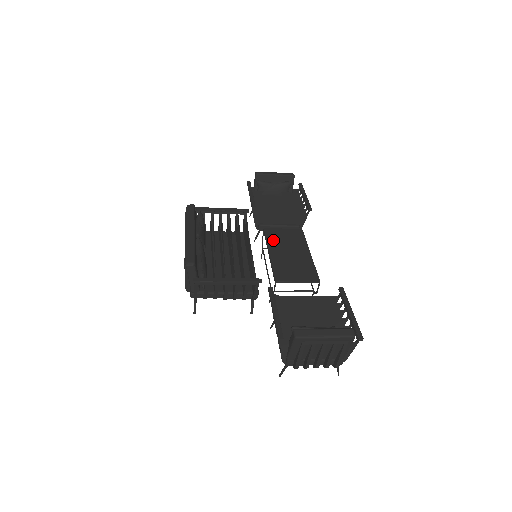
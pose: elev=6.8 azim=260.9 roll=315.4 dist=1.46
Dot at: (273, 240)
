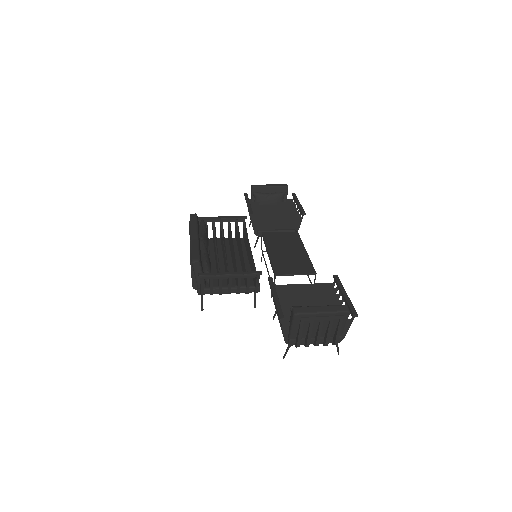
Dot at: (271, 242)
